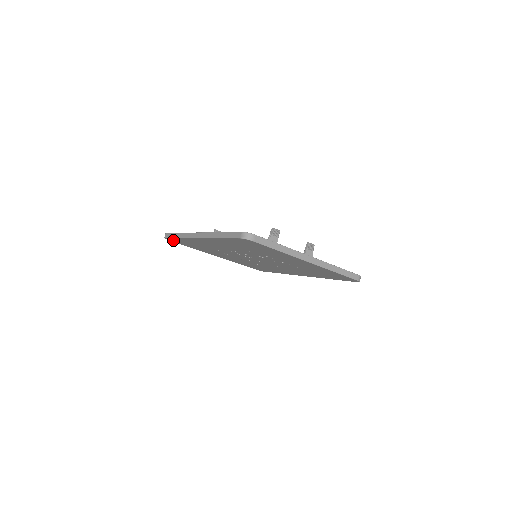
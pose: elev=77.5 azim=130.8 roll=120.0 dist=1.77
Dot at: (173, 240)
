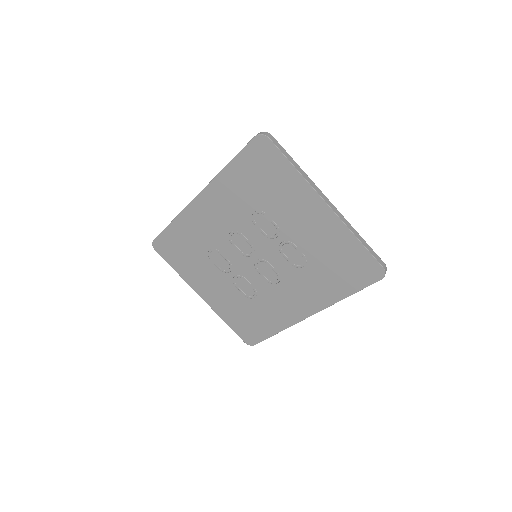
Dot at: (162, 245)
